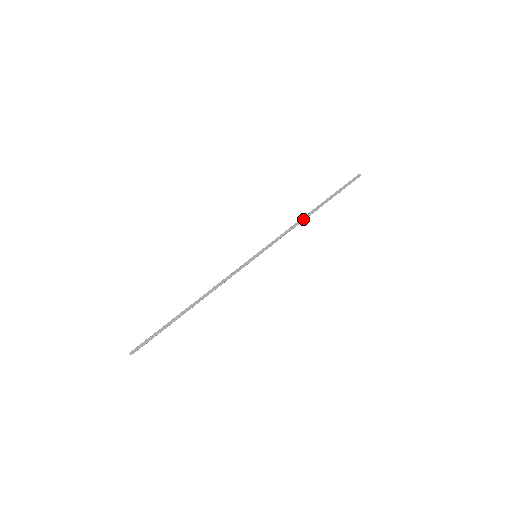
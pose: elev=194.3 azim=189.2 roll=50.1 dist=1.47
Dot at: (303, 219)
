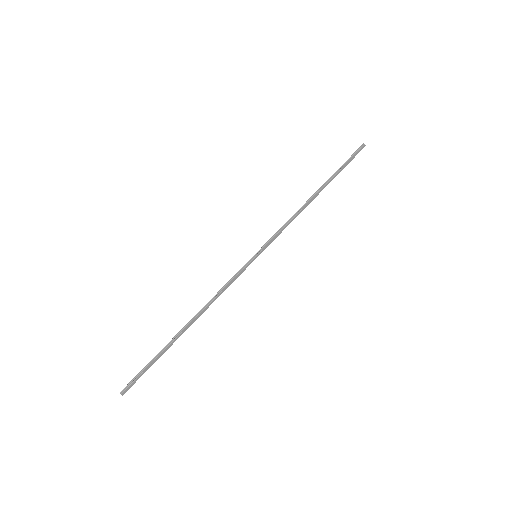
Dot at: (306, 206)
